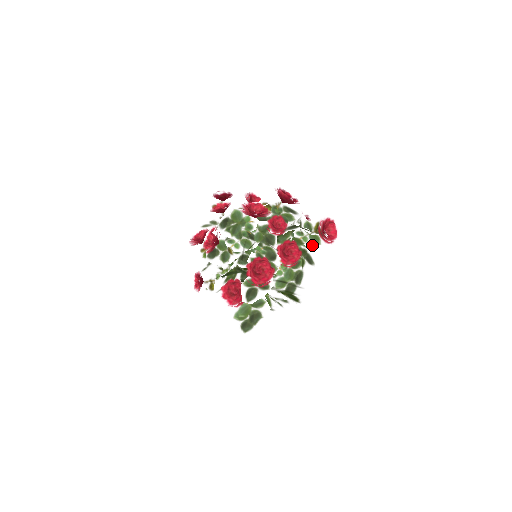
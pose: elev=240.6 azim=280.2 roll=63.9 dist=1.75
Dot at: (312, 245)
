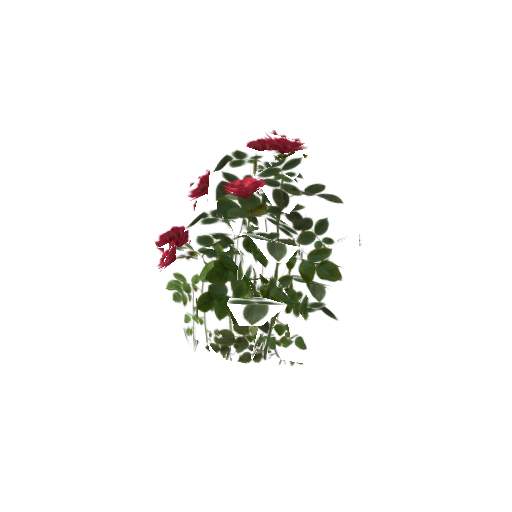
Dot at: occluded
